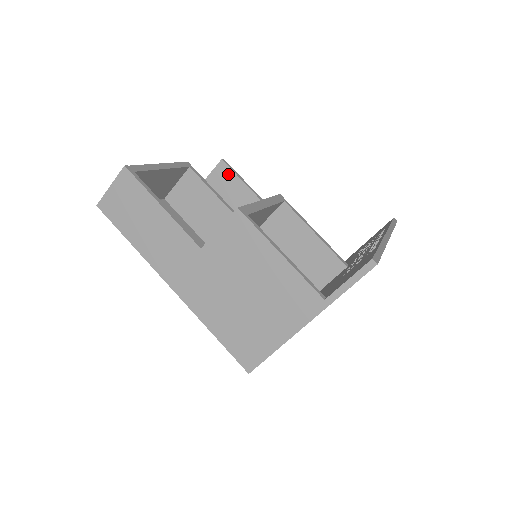
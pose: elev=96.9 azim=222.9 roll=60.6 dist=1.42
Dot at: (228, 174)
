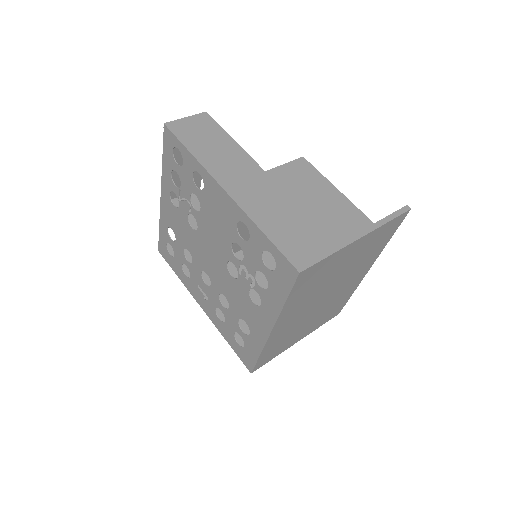
Dot at: occluded
